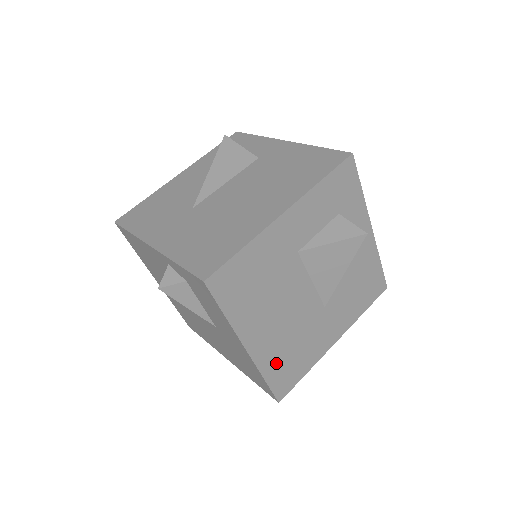
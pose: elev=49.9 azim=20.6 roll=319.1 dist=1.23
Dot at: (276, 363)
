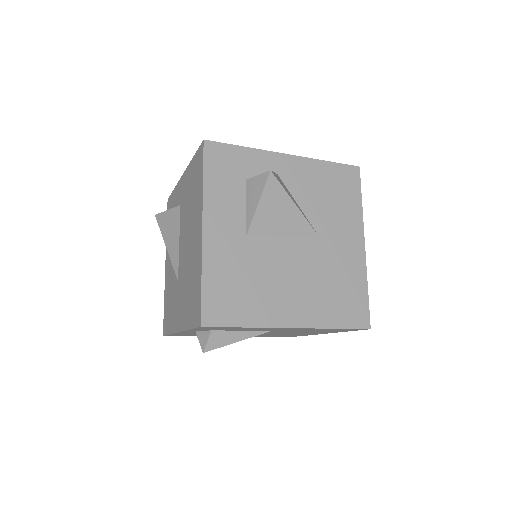
Dot at: (330, 310)
